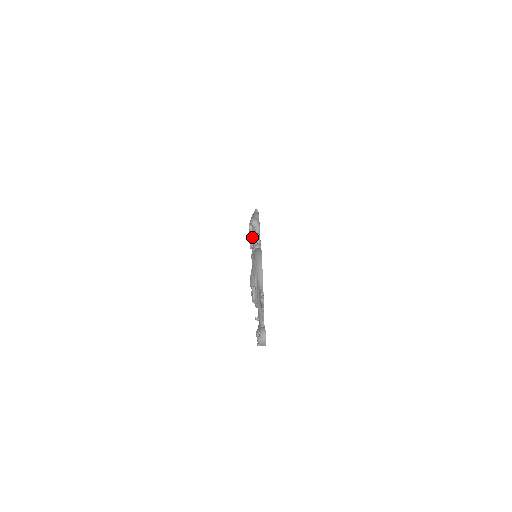
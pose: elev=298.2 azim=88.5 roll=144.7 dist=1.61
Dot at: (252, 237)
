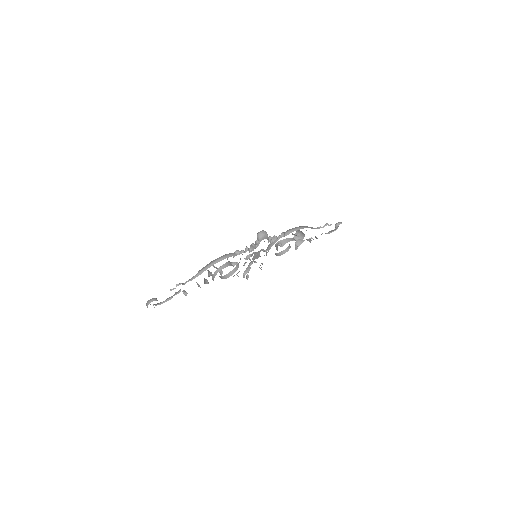
Dot at: occluded
